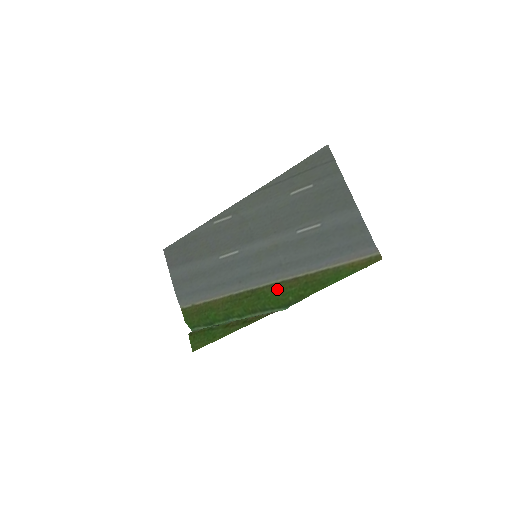
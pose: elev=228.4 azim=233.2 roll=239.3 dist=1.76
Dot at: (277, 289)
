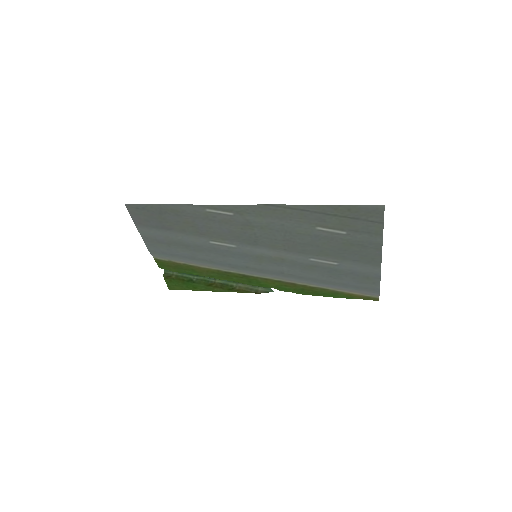
Dot at: (272, 283)
